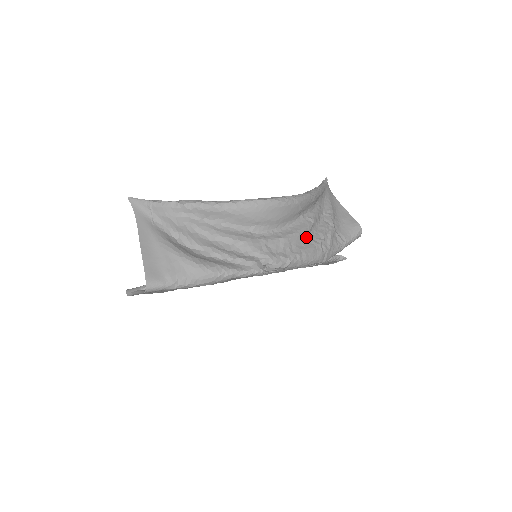
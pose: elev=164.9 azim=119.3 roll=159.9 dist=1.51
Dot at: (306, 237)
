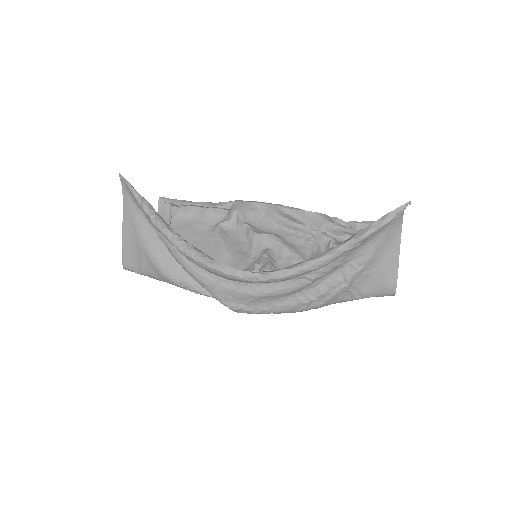
Dot at: (291, 294)
